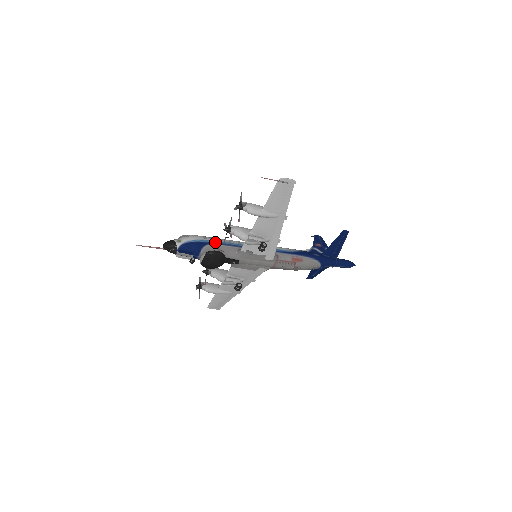
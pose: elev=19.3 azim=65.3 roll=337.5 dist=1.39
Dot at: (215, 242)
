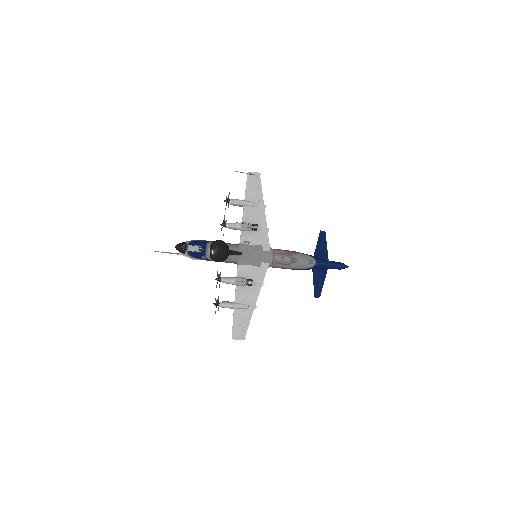
Dot at: occluded
